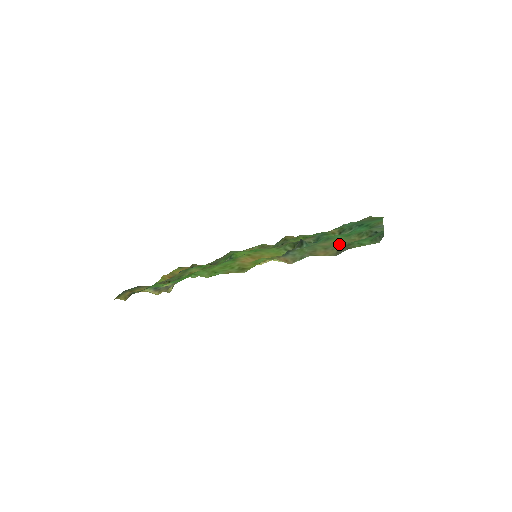
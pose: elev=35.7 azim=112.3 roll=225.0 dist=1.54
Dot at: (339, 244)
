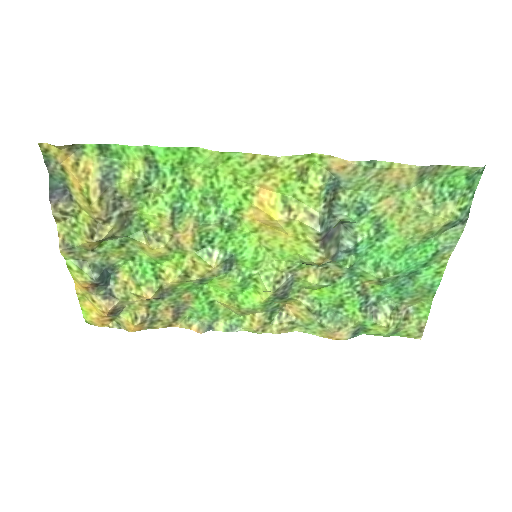
Dot at: (409, 205)
